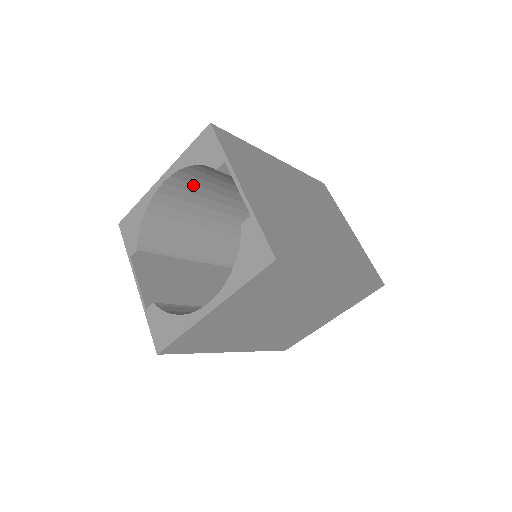
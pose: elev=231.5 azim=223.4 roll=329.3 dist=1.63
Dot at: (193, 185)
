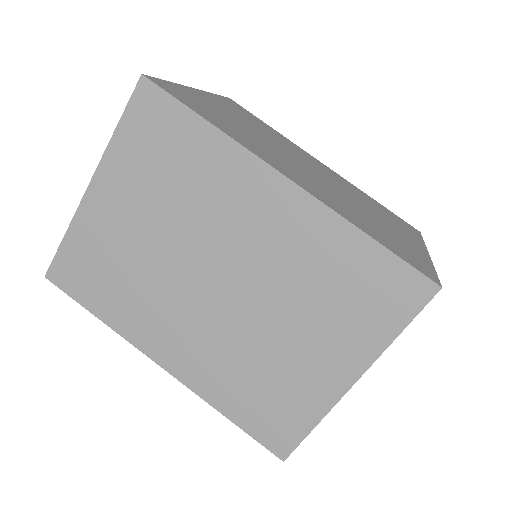
Dot at: occluded
